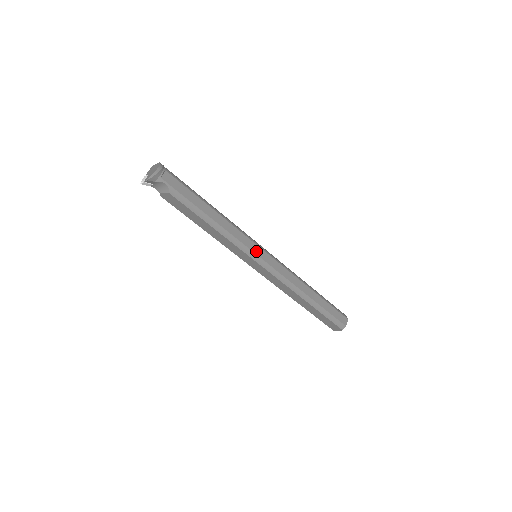
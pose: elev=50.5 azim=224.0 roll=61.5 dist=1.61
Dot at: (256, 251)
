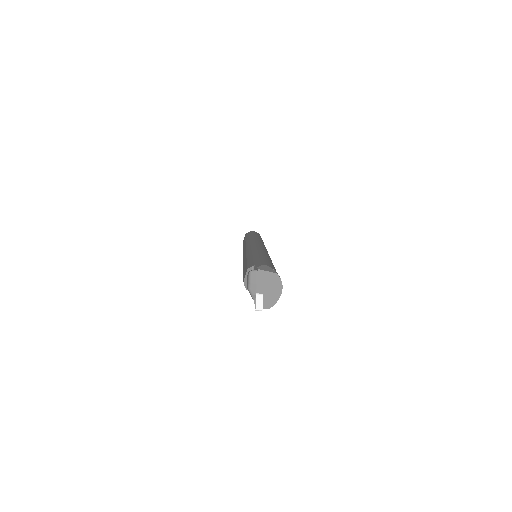
Dot at: occluded
